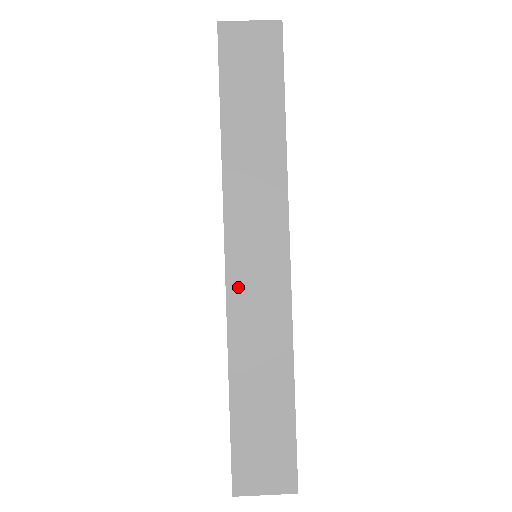
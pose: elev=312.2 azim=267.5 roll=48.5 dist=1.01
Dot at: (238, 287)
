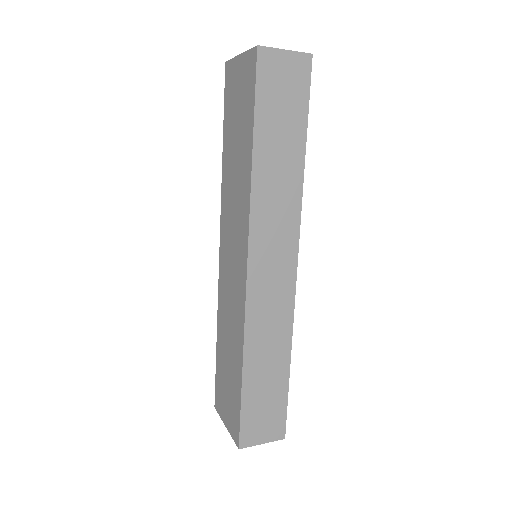
Dot at: (256, 292)
